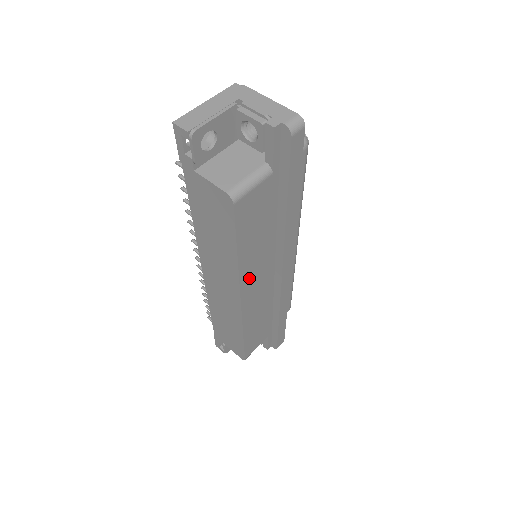
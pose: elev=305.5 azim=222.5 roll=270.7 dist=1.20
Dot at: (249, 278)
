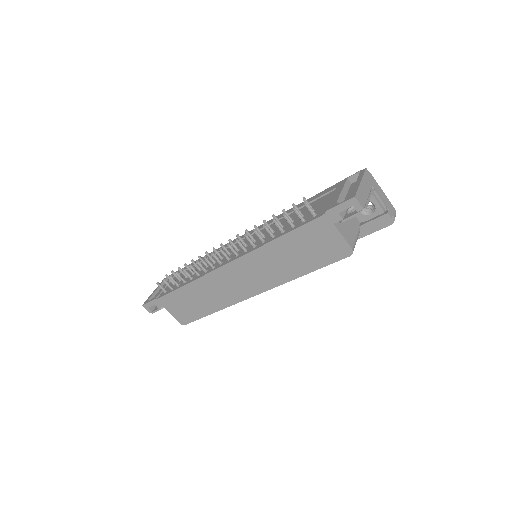
Dot at: occluded
